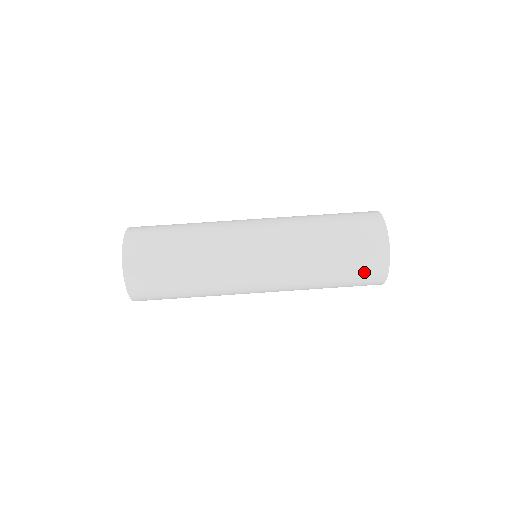
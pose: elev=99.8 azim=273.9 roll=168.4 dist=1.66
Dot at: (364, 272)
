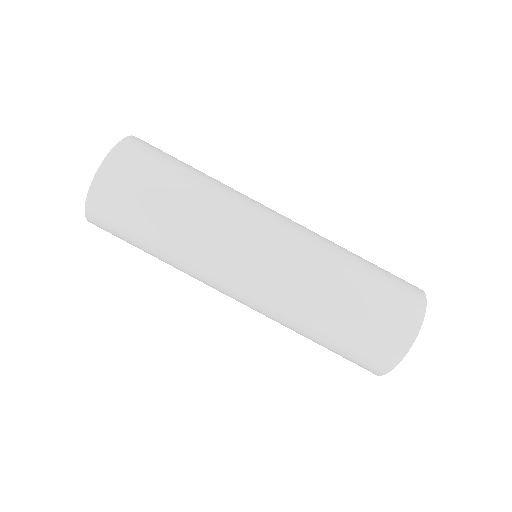
Dot at: (352, 361)
